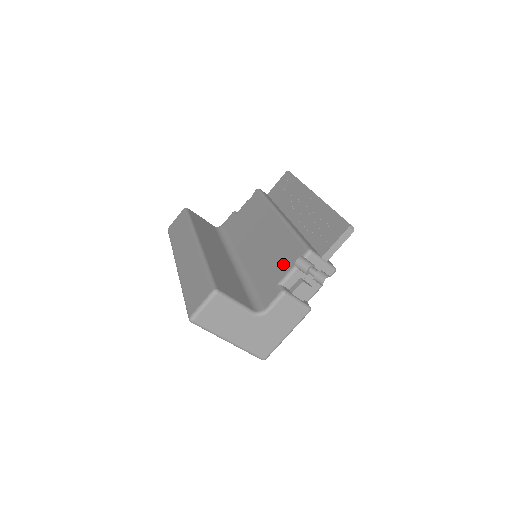
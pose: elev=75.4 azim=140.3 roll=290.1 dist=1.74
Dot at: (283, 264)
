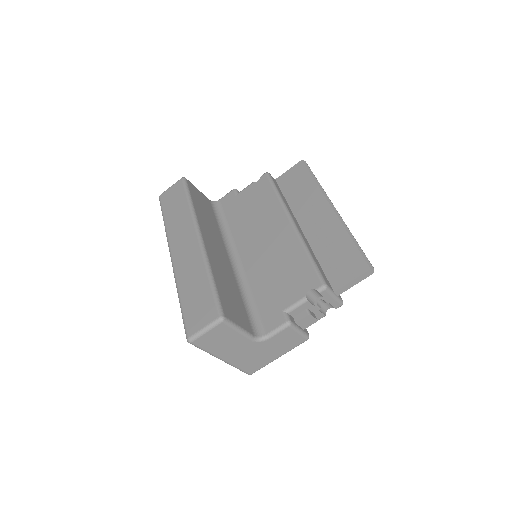
Dot at: (292, 289)
